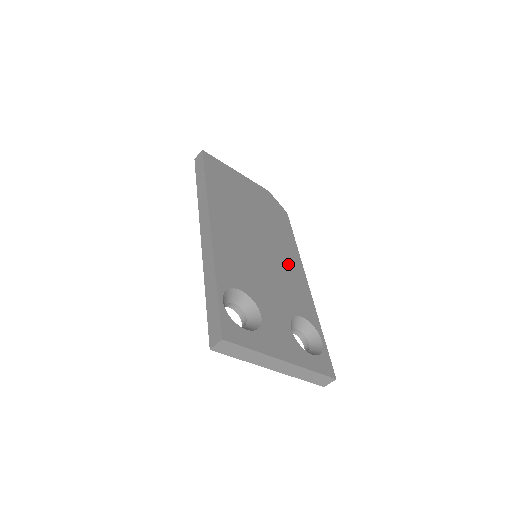
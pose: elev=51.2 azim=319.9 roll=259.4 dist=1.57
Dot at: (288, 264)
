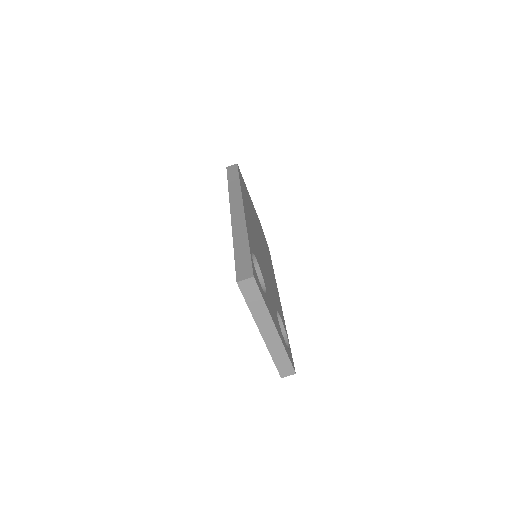
Dot at: (272, 278)
